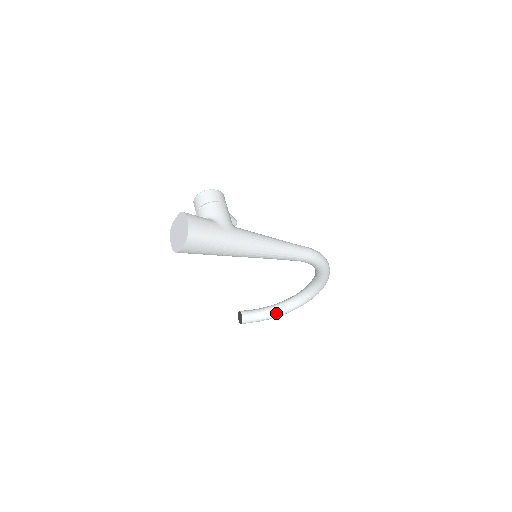
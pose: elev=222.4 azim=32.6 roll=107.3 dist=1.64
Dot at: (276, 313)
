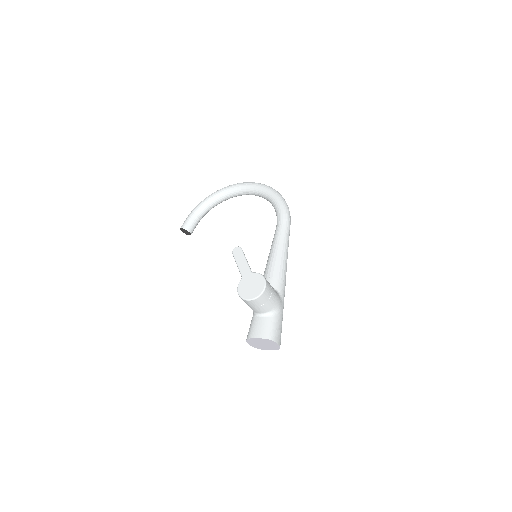
Dot at: occluded
